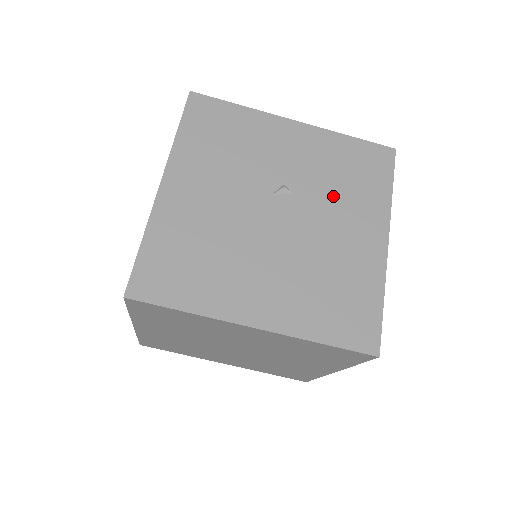
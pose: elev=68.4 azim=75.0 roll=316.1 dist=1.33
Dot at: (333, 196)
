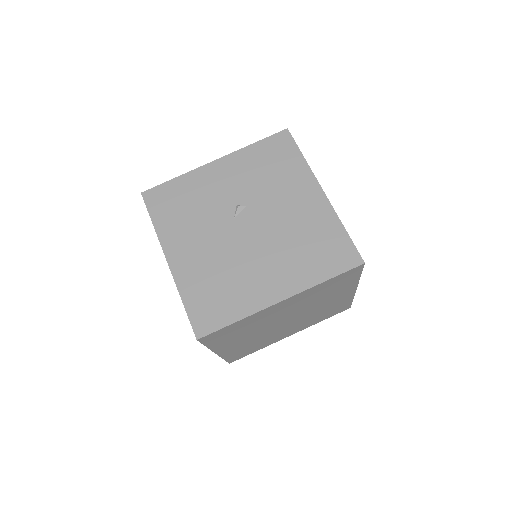
Dot at: (270, 189)
